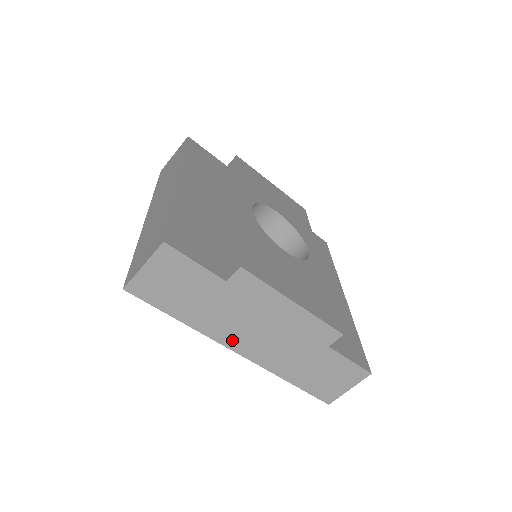
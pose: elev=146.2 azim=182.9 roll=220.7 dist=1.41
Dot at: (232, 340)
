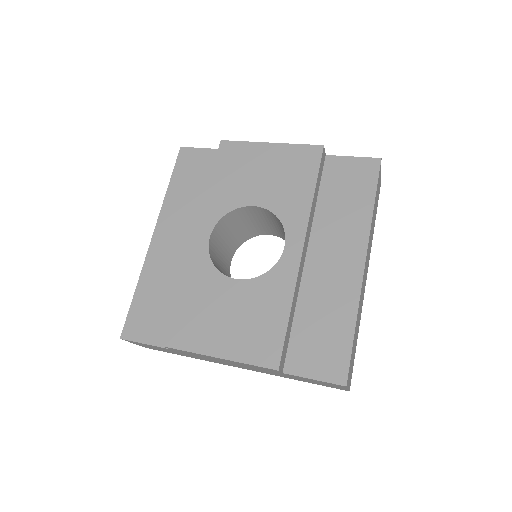
Dot at: (225, 364)
